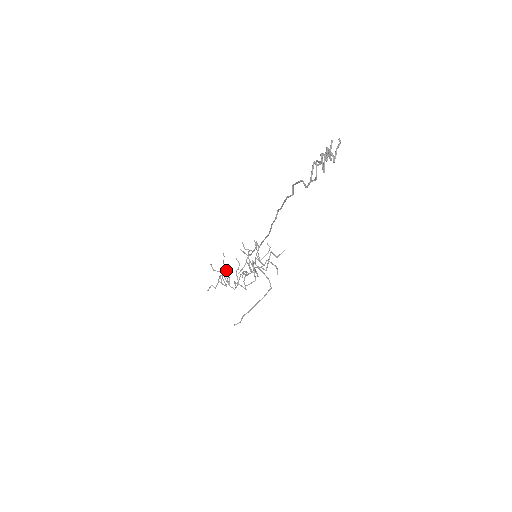
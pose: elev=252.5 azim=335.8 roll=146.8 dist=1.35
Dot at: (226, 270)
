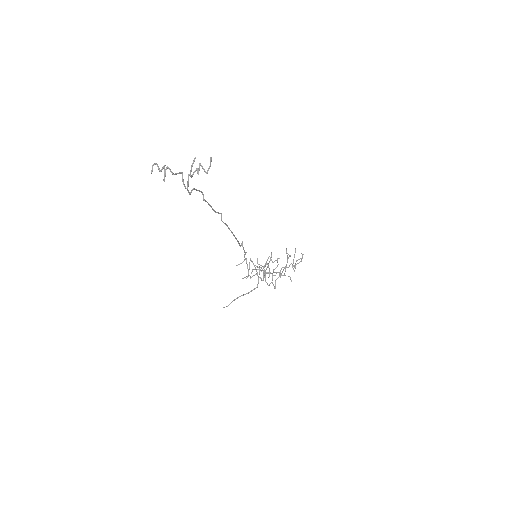
Dot at: occluded
